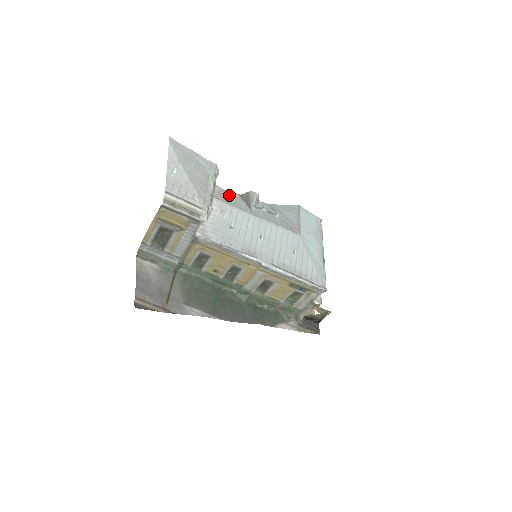
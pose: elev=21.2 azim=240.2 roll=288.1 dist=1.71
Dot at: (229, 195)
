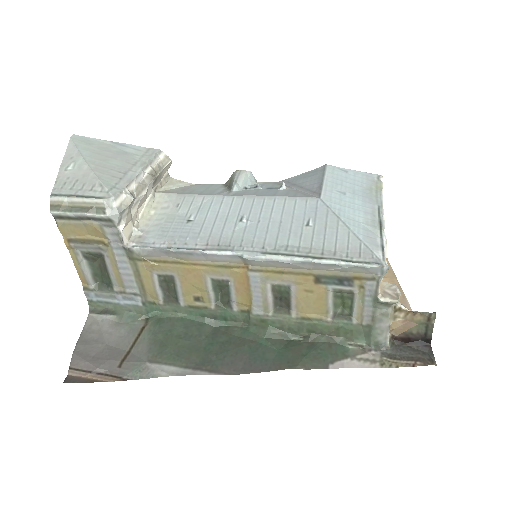
Dot at: (201, 187)
